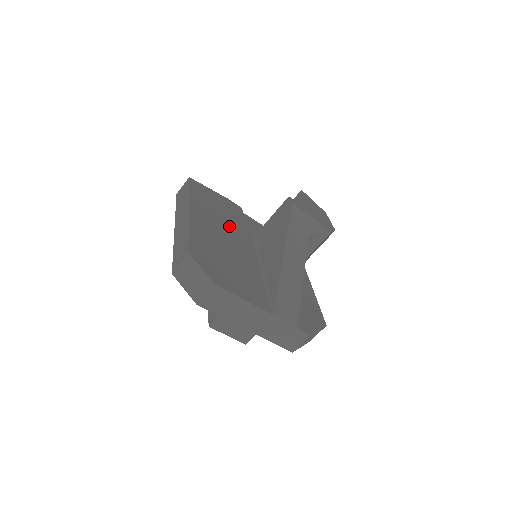
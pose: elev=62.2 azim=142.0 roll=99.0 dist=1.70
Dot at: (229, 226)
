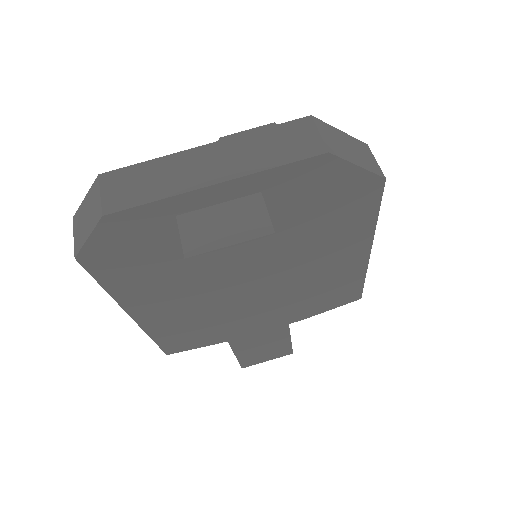
Dot at: occluded
